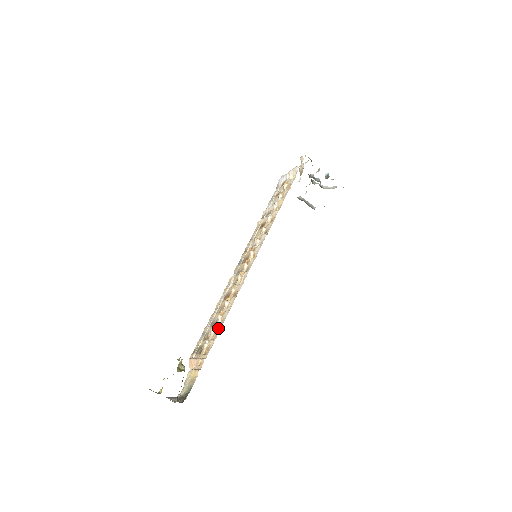
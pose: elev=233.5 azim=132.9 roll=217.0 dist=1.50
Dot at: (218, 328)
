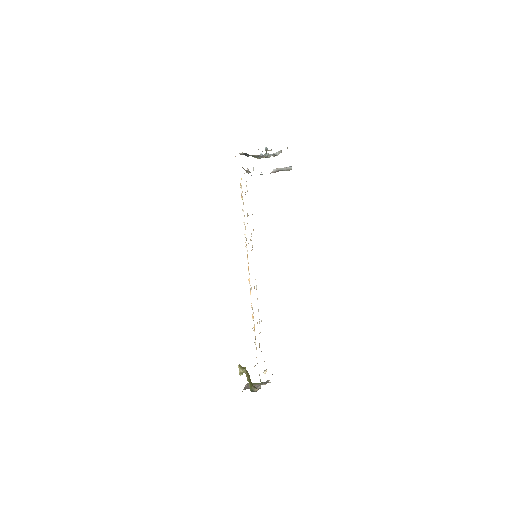
Dot at: occluded
